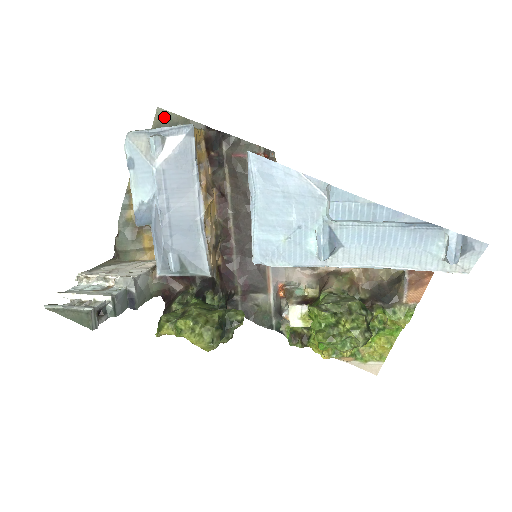
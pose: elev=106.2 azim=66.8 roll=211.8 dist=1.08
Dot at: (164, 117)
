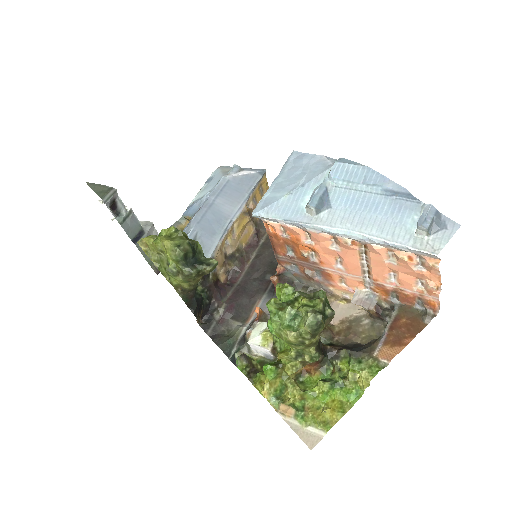
Dot at: occluded
